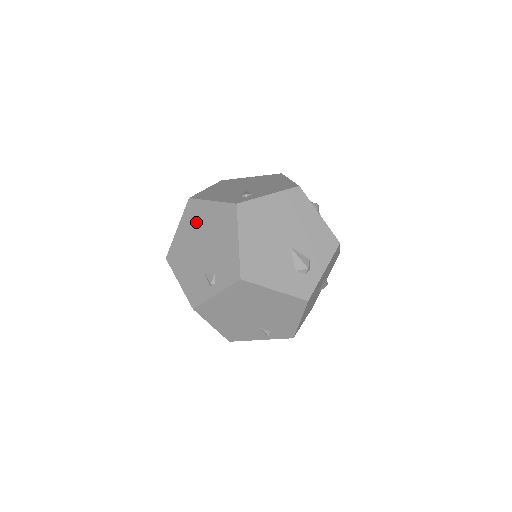
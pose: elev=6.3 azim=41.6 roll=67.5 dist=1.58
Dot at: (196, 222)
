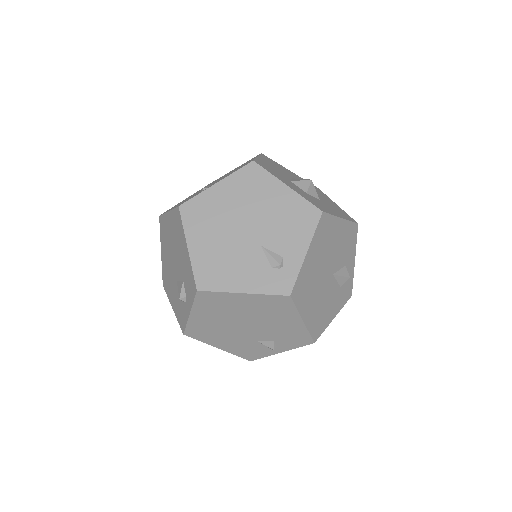
Dot at: (223, 310)
